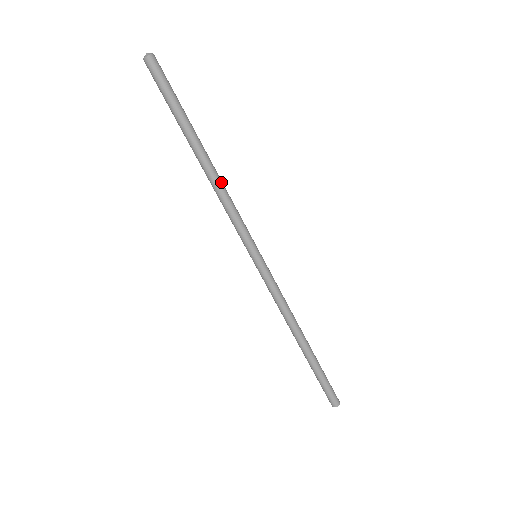
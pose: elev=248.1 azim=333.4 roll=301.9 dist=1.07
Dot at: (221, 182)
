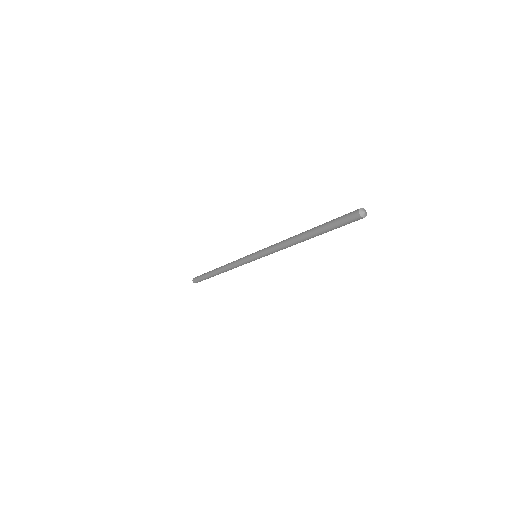
Dot at: occluded
